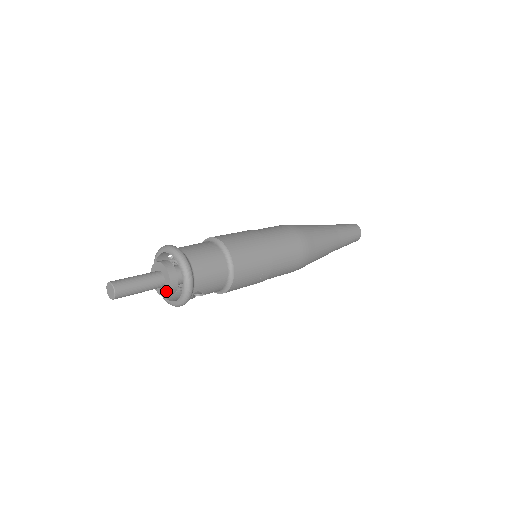
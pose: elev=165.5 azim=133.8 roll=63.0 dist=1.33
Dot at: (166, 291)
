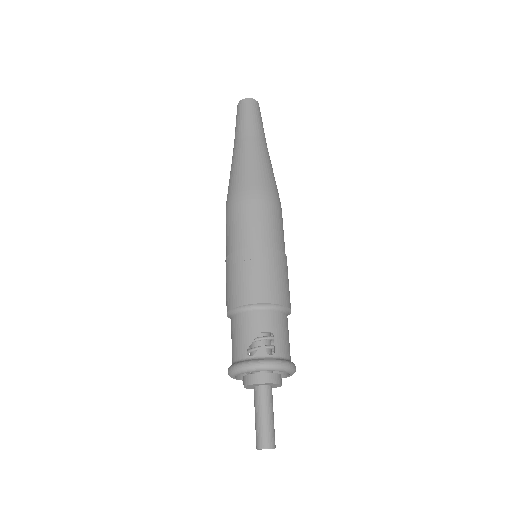
Dot at: occluded
